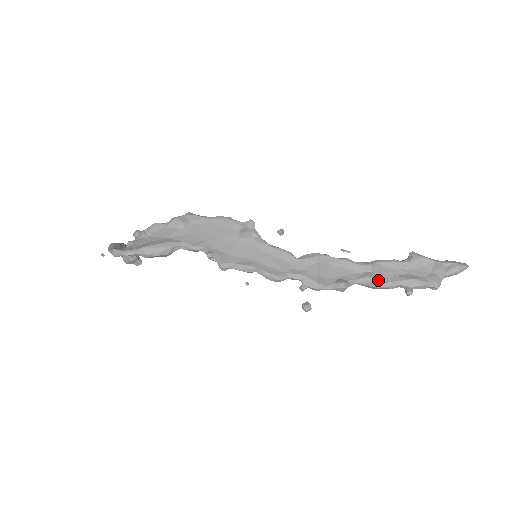
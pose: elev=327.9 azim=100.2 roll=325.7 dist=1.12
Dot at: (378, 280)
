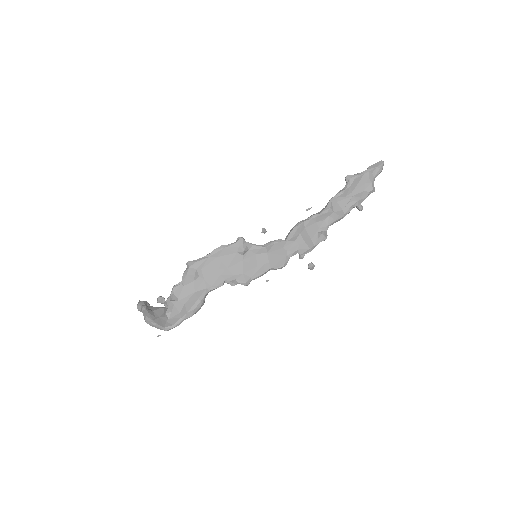
Dot at: (340, 216)
